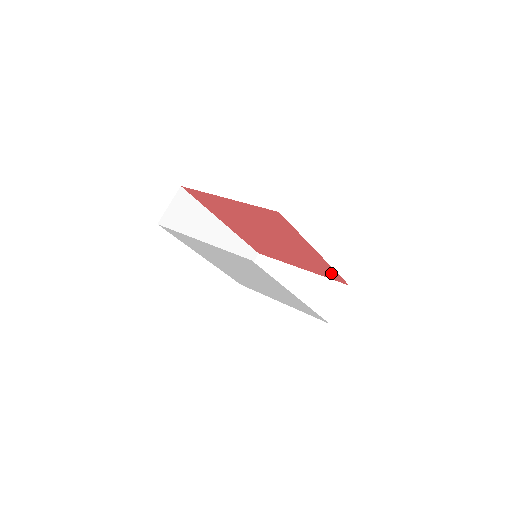
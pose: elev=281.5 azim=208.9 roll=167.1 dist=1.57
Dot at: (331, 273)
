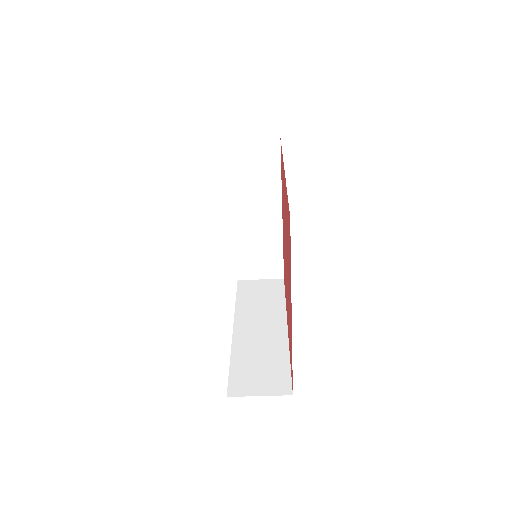
Dot at: occluded
